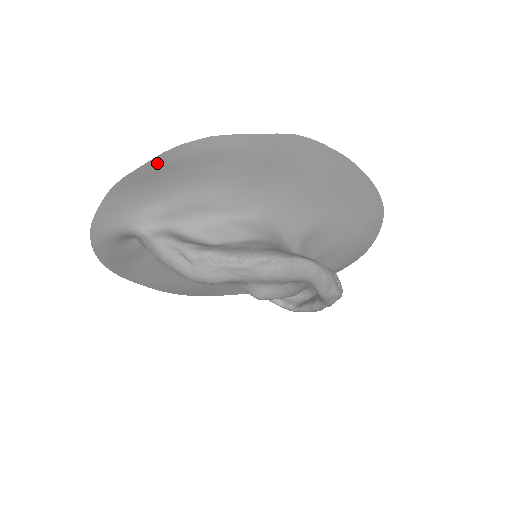
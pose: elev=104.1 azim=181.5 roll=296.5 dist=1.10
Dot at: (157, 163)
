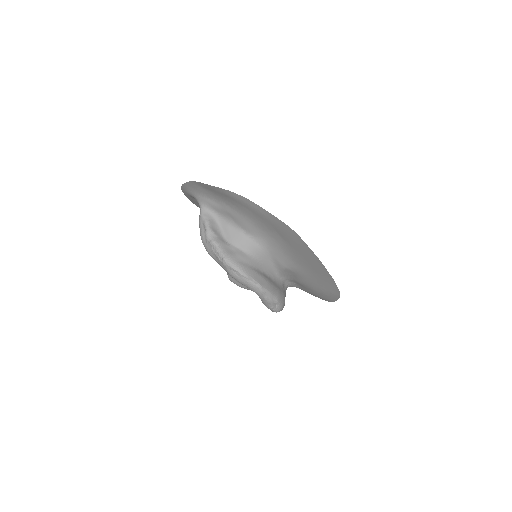
Dot at: (216, 188)
